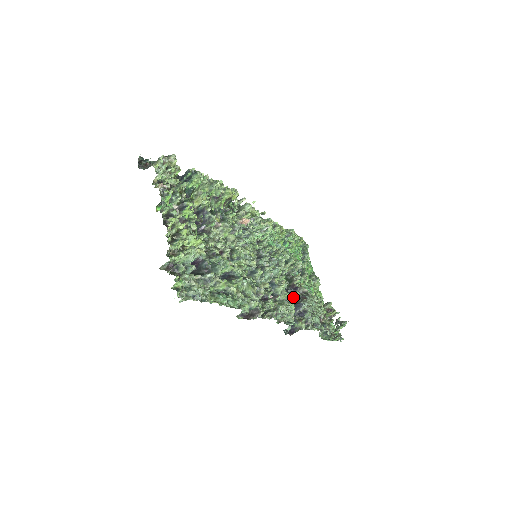
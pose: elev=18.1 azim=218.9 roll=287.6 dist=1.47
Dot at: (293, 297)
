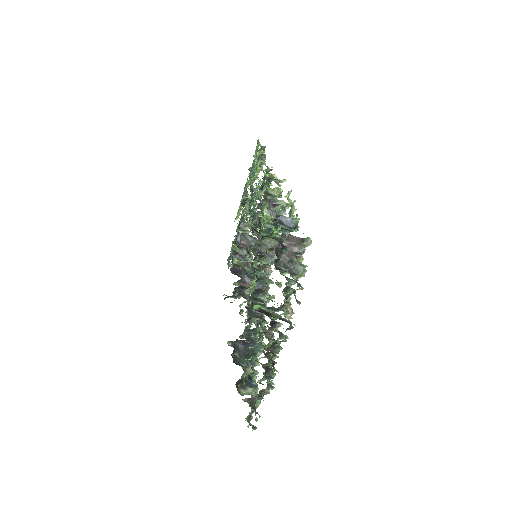
Dot at: occluded
